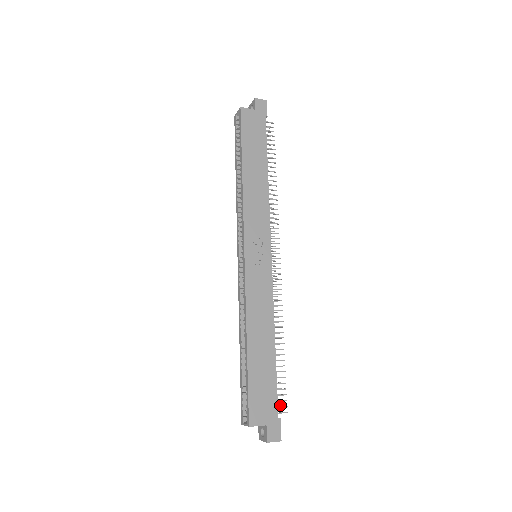
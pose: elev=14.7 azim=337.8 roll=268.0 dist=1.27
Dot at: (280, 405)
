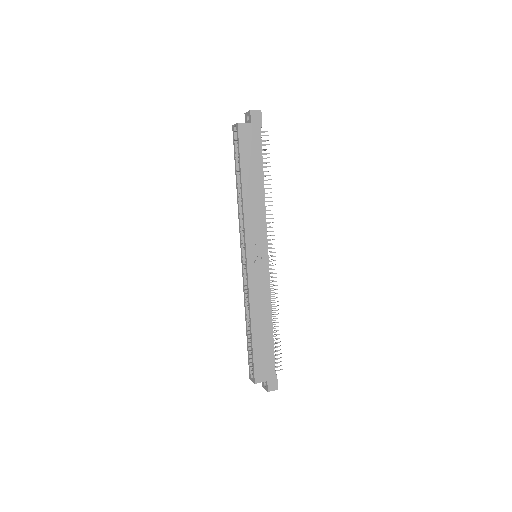
Dot at: (277, 363)
